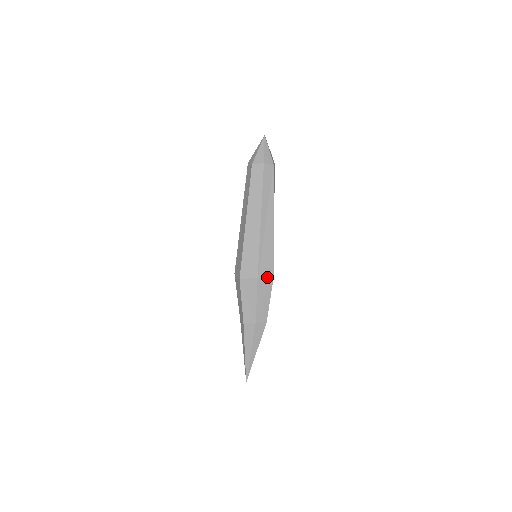
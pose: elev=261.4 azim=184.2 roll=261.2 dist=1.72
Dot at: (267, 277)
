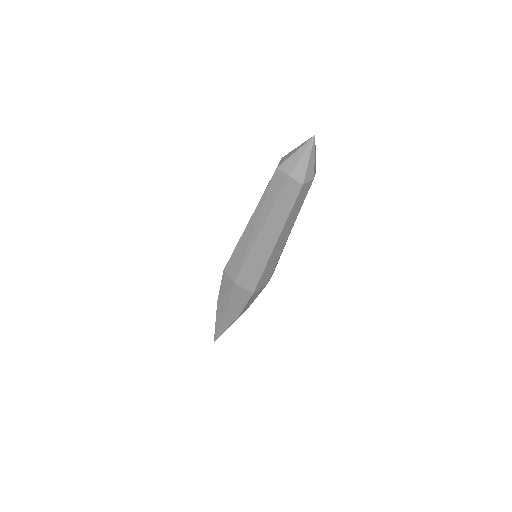
Dot at: occluded
